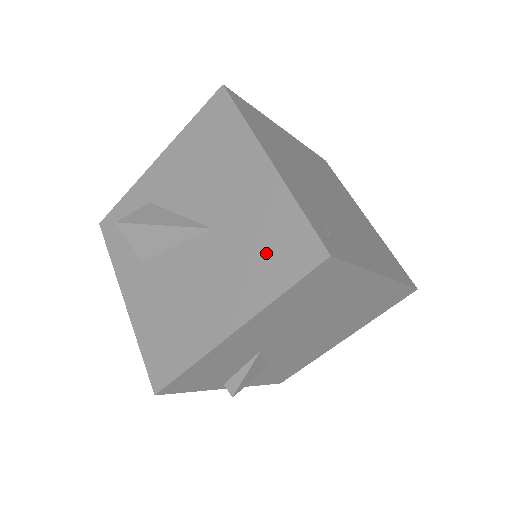
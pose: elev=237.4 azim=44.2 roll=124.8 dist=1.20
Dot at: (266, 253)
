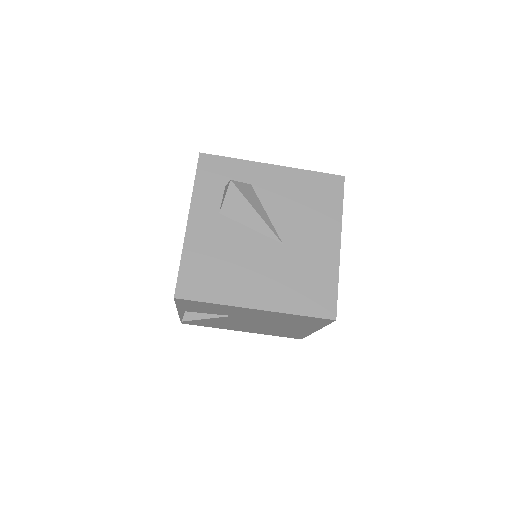
Dot at: (305, 288)
